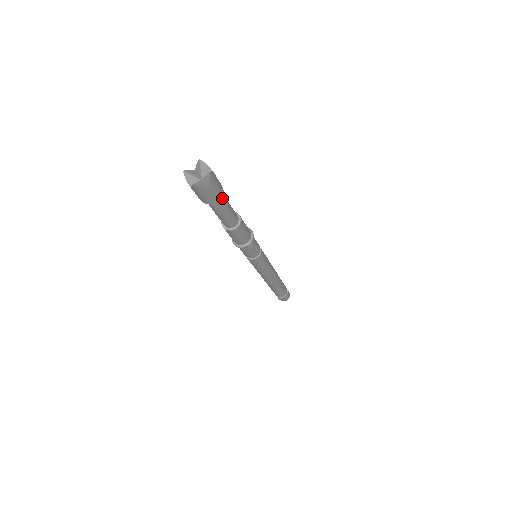
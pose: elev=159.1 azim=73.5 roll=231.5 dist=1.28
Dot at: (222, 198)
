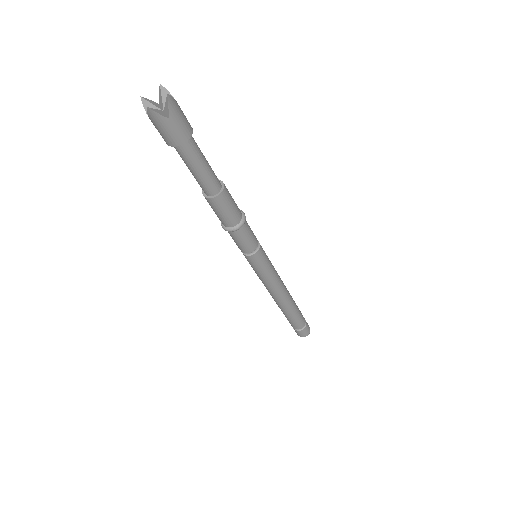
Dot at: (193, 144)
